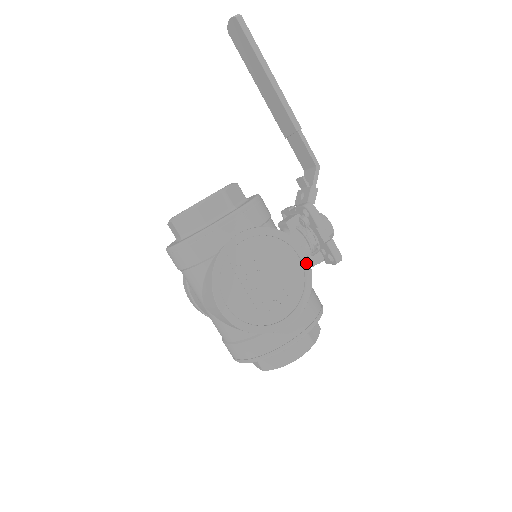
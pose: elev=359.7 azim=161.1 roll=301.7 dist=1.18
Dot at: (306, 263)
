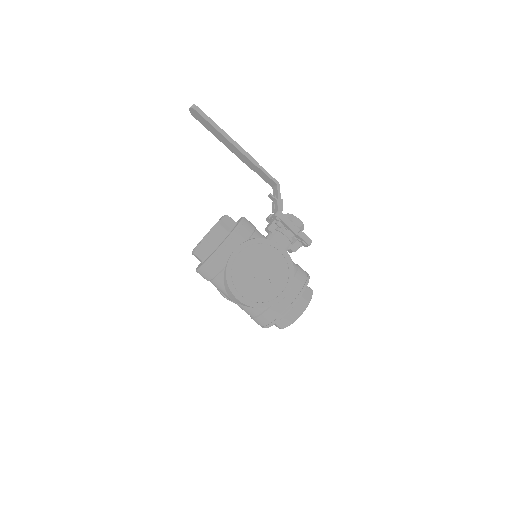
Dot at: (285, 253)
